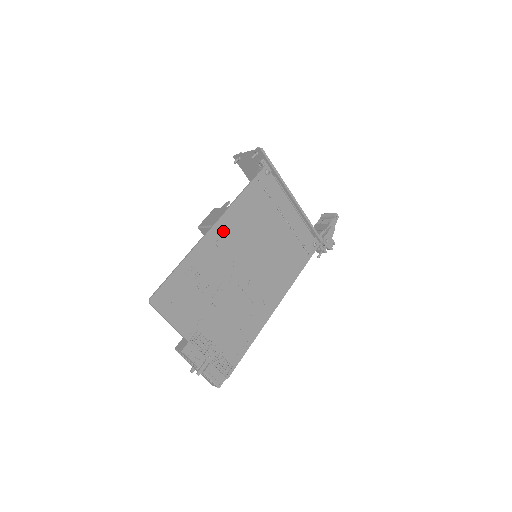
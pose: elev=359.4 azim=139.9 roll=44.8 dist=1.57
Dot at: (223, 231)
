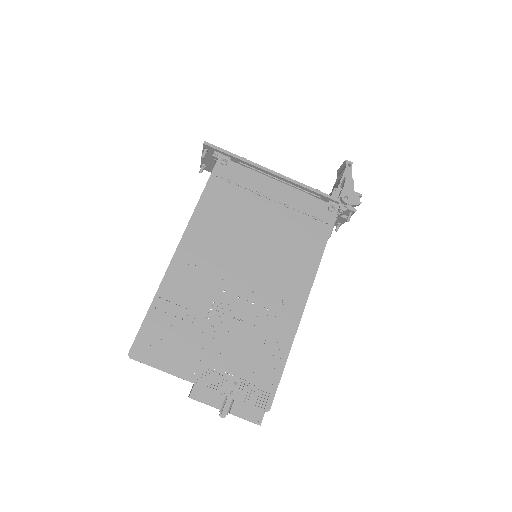
Dot at: (192, 248)
